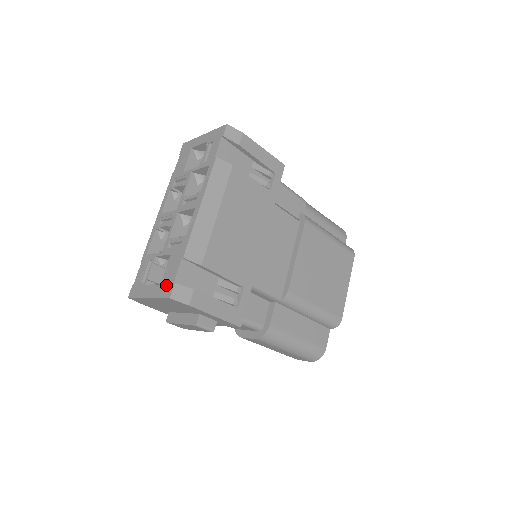
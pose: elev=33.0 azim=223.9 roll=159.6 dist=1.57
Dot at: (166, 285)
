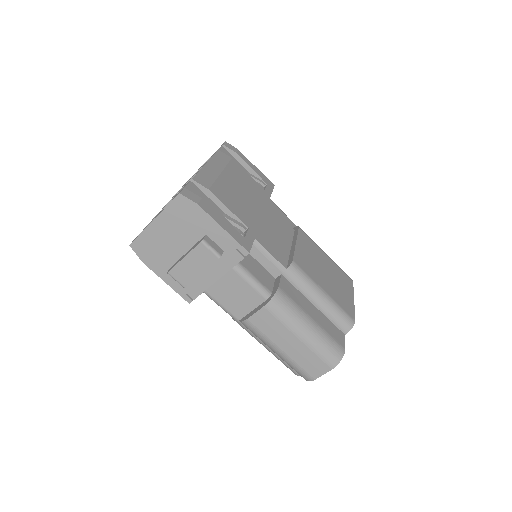
Dot at: occluded
